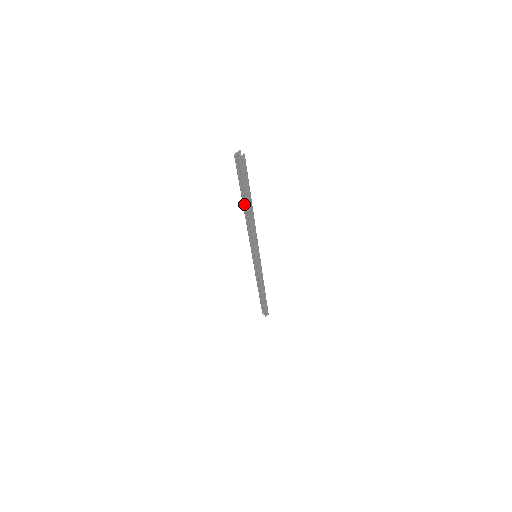
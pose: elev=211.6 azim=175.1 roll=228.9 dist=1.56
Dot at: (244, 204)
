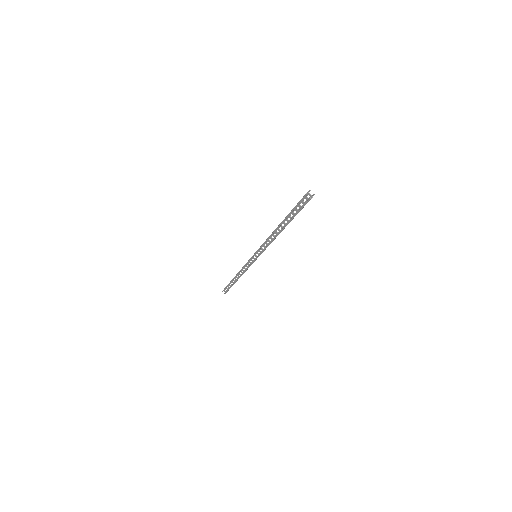
Dot at: (281, 224)
